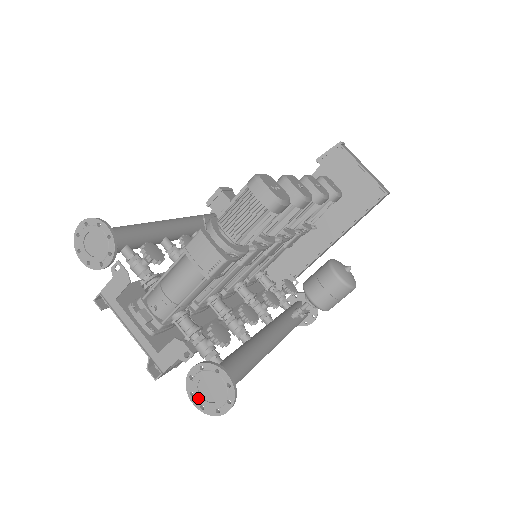
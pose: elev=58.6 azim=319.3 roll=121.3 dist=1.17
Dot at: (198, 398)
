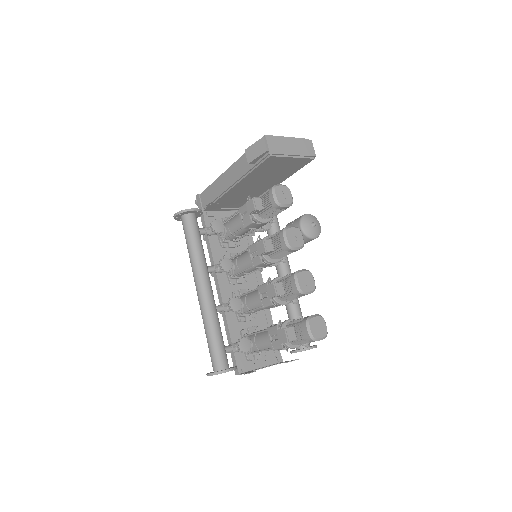
Dot at: occluded
